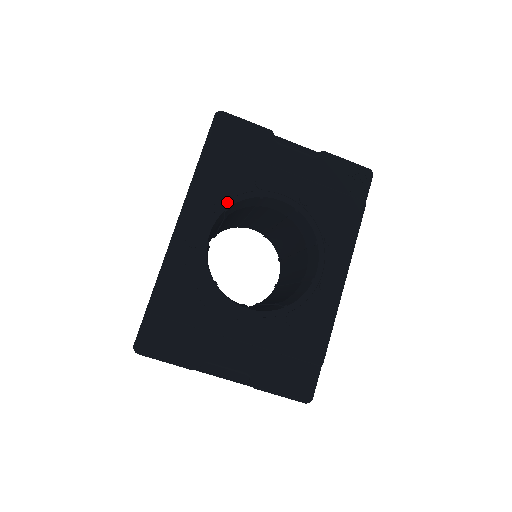
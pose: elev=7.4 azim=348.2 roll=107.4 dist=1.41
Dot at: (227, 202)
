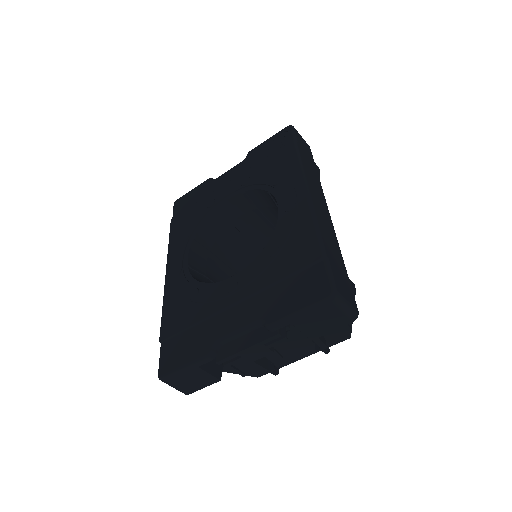
Dot at: (193, 233)
